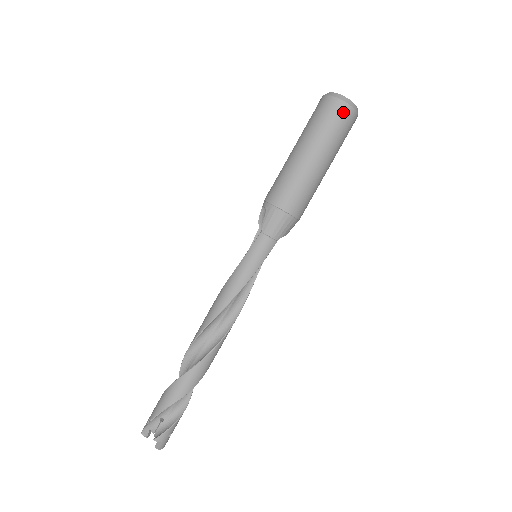
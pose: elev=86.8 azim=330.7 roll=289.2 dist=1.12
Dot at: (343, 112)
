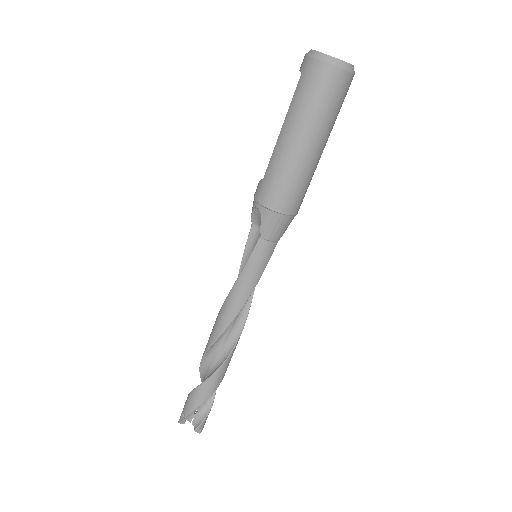
Dot at: (340, 82)
